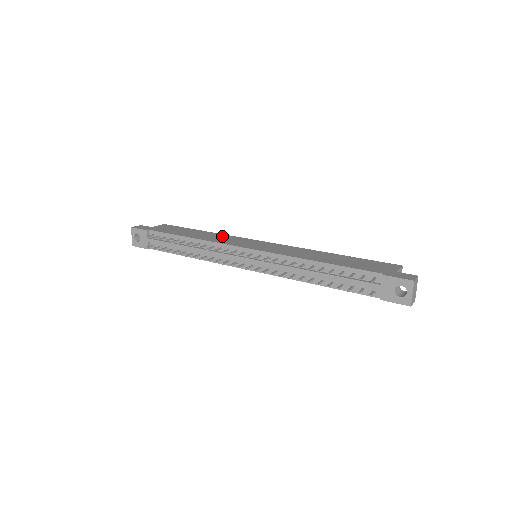
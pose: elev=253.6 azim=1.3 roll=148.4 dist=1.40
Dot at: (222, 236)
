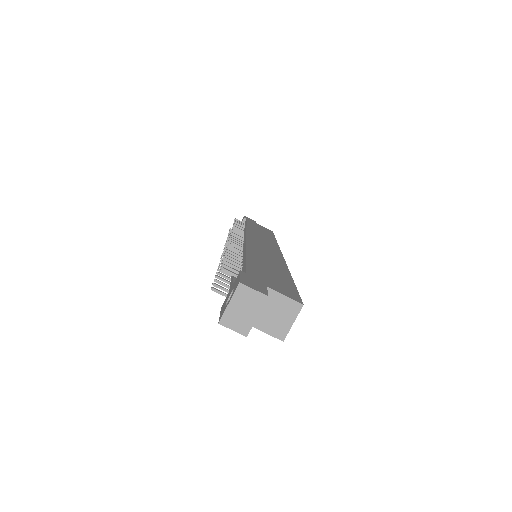
Dot at: (270, 240)
